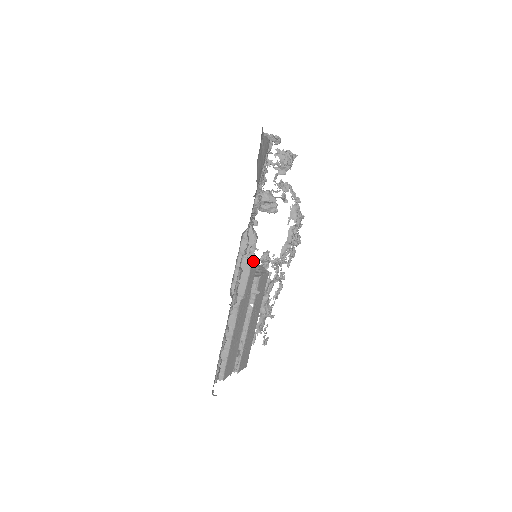
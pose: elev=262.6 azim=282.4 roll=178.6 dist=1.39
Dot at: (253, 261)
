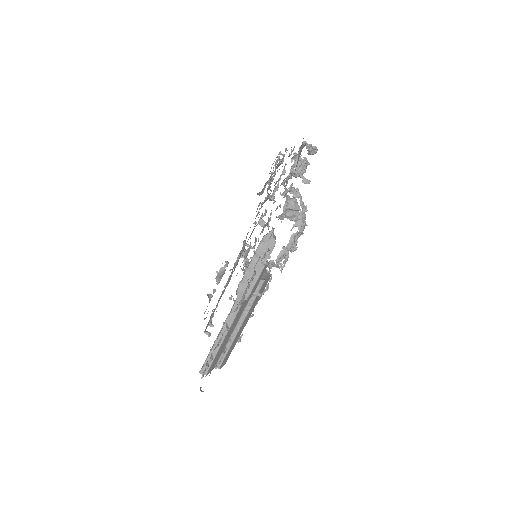
Dot at: (266, 265)
